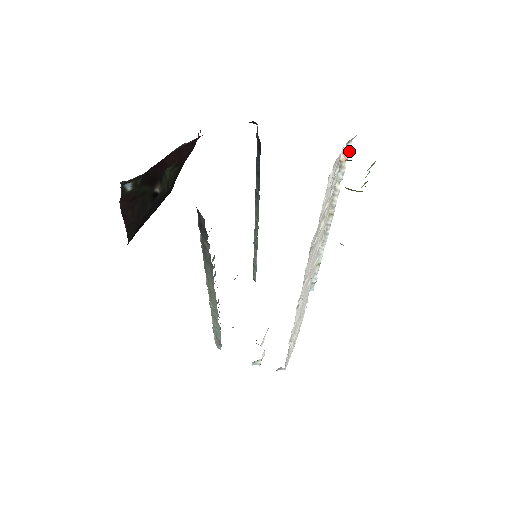
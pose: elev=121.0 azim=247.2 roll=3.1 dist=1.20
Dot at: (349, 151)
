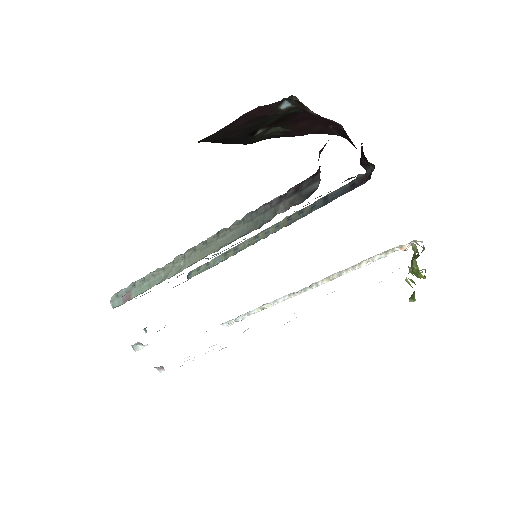
Dot at: occluded
